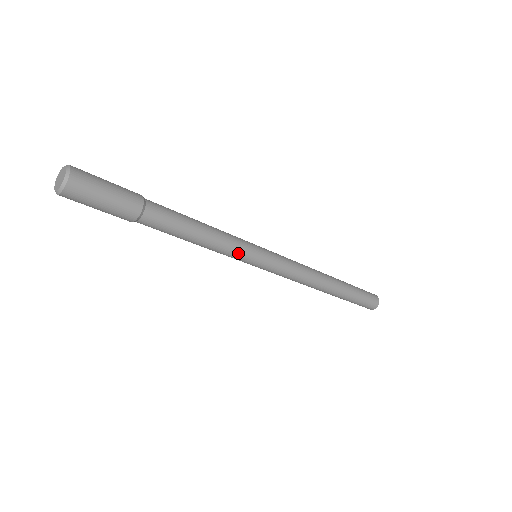
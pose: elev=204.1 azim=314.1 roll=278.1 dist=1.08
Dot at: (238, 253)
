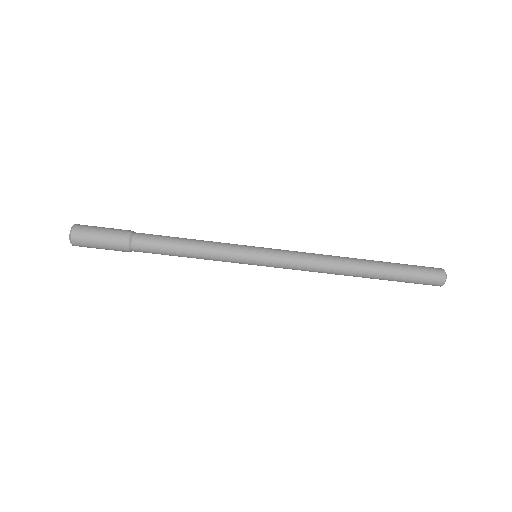
Dot at: (229, 259)
